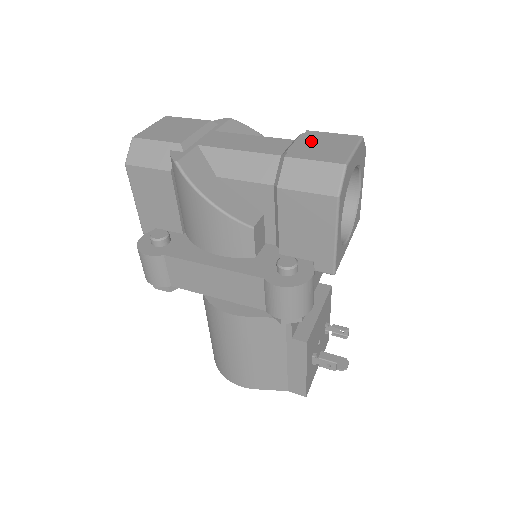
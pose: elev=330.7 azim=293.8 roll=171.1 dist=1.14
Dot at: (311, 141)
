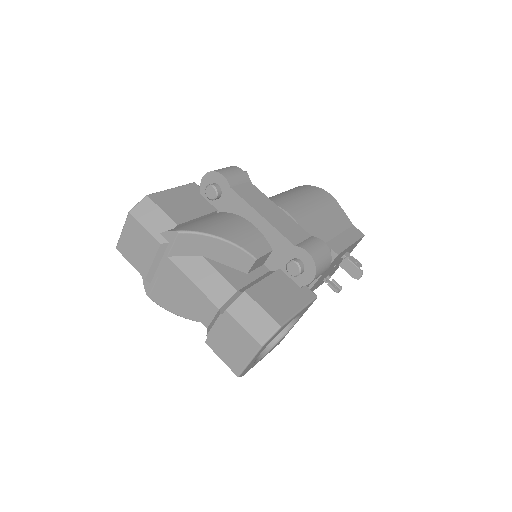
Dot at: (224, 331)
